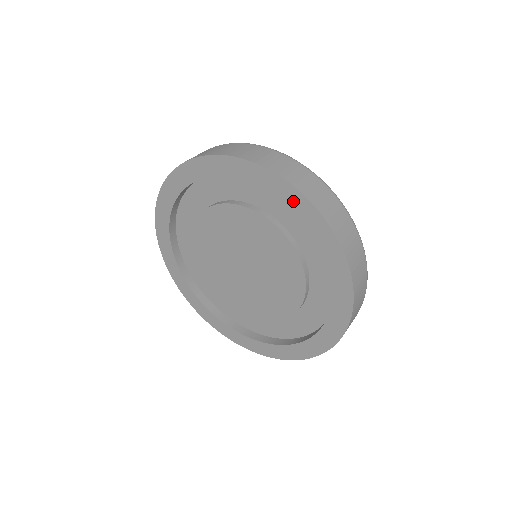
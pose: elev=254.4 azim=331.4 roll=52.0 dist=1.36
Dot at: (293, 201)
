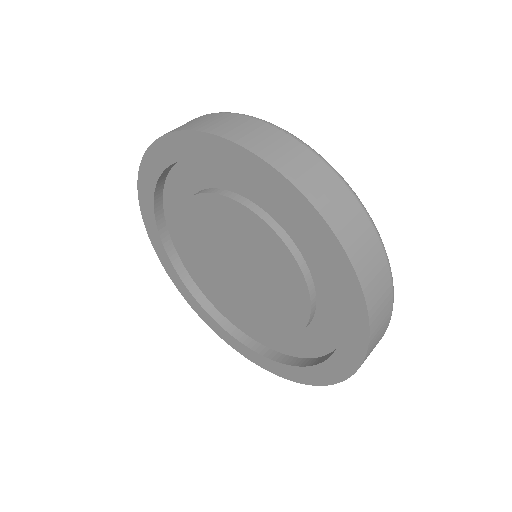
Dot at: (308, 221)
